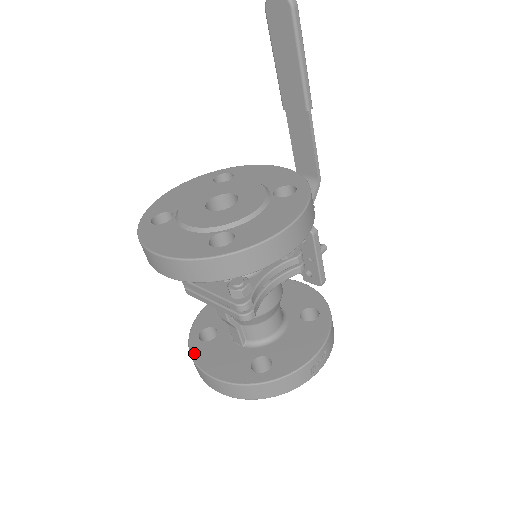
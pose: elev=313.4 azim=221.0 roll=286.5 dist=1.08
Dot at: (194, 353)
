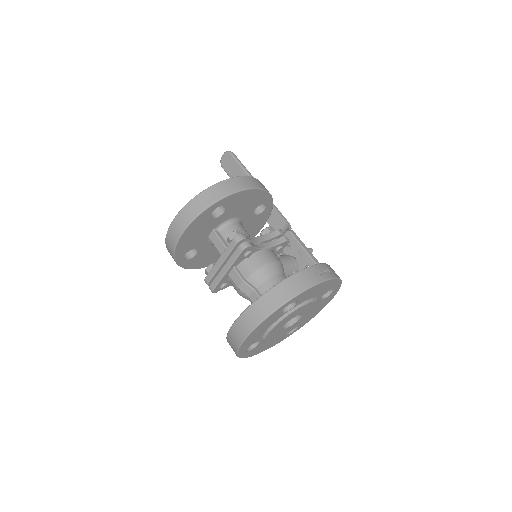
Dot at: occluded
